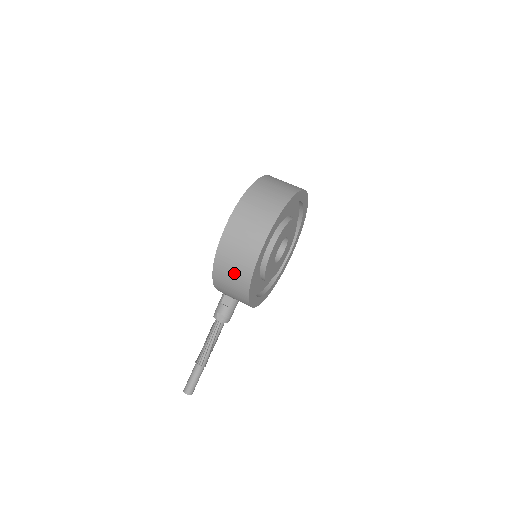
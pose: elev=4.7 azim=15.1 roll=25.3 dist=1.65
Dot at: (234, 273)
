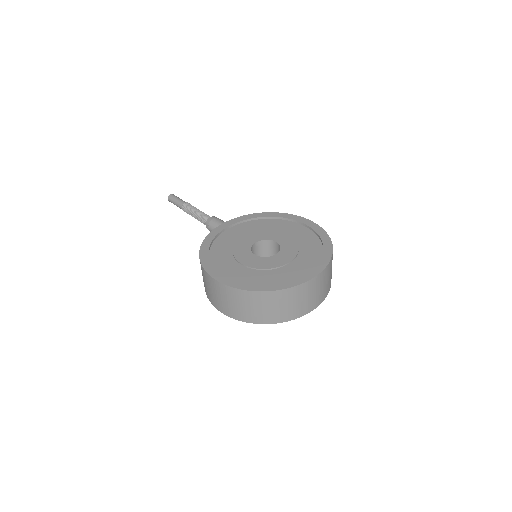
Dot at: occluded
